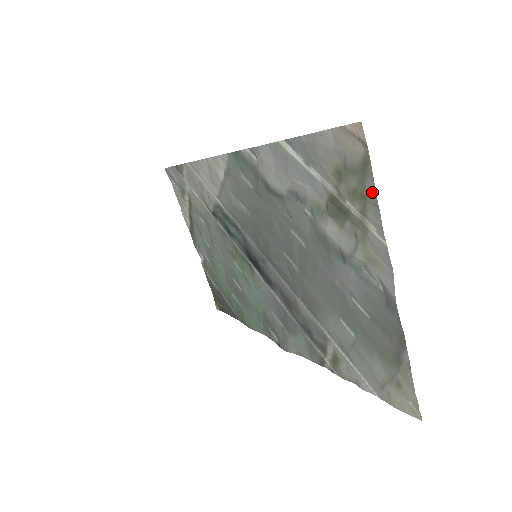
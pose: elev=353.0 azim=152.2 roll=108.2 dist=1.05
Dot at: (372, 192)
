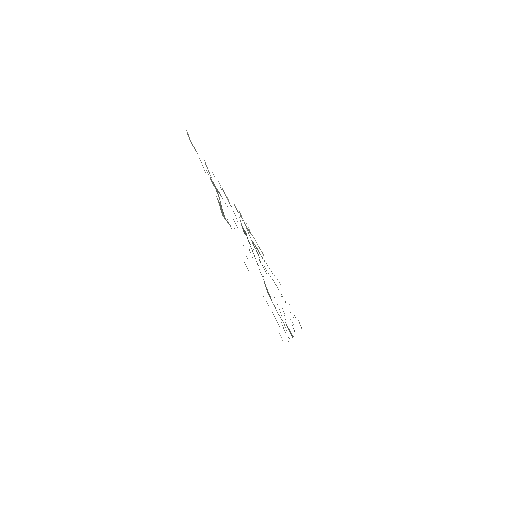
Dot at: occluded
